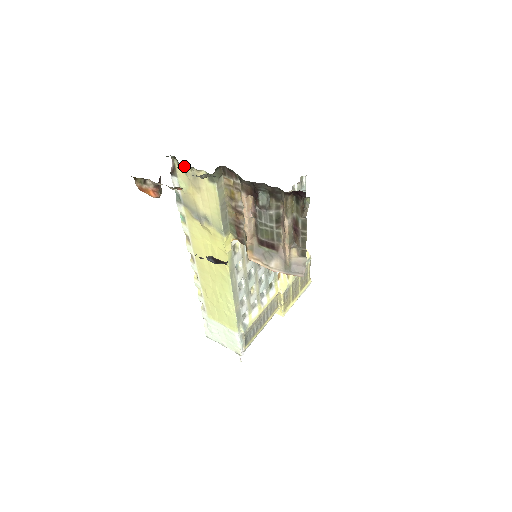
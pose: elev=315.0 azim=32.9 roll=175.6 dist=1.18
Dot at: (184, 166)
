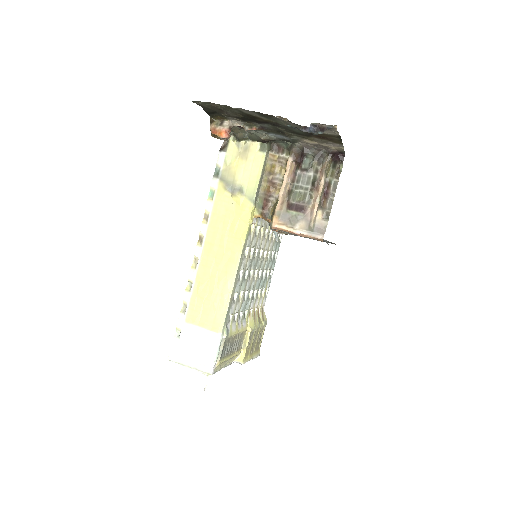
Dot at: (243, 135)
